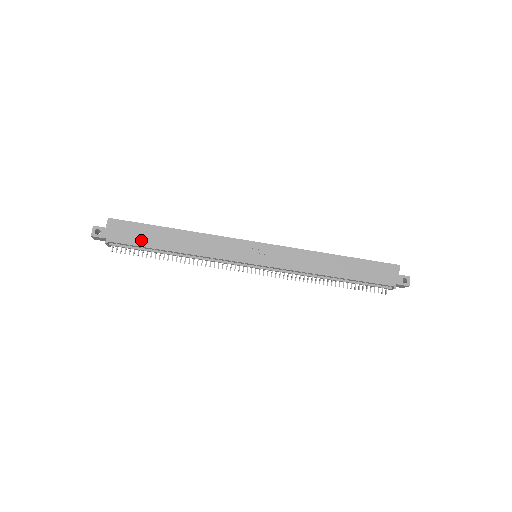
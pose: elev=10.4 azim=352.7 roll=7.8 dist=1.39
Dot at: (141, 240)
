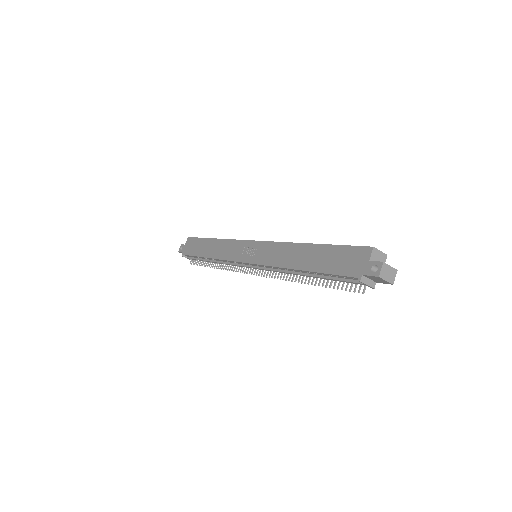
Dot at: (196, 251)
